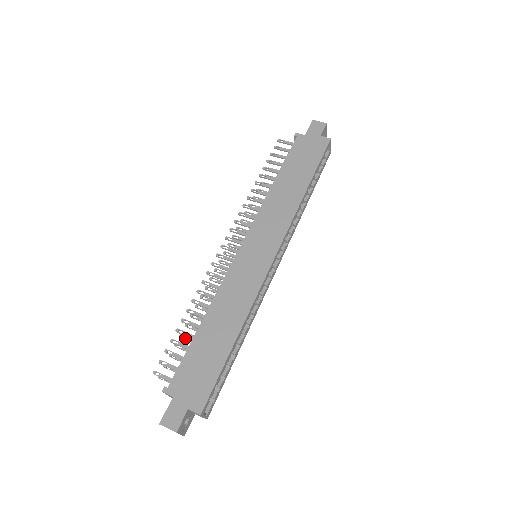
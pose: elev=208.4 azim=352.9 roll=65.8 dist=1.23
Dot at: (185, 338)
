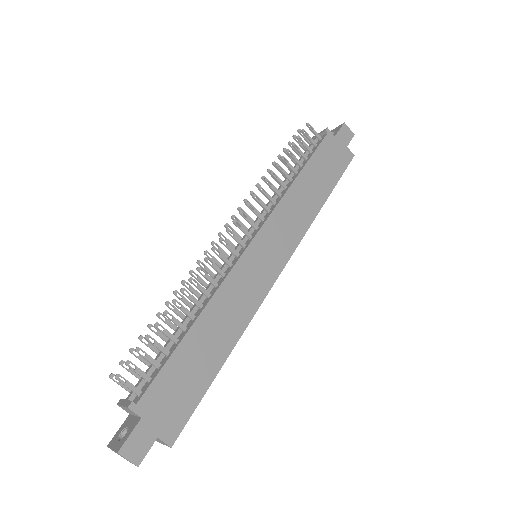
Dot at: (155, 332)
